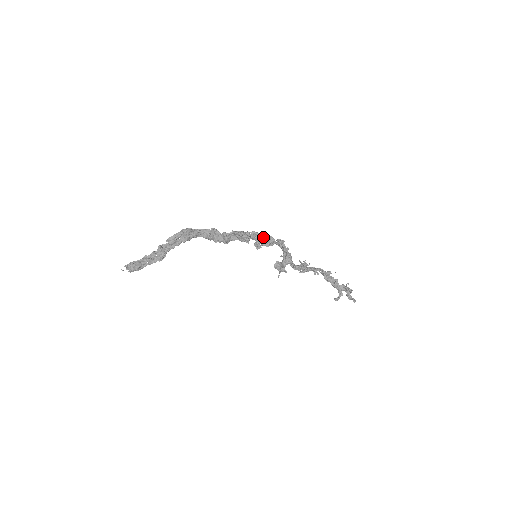
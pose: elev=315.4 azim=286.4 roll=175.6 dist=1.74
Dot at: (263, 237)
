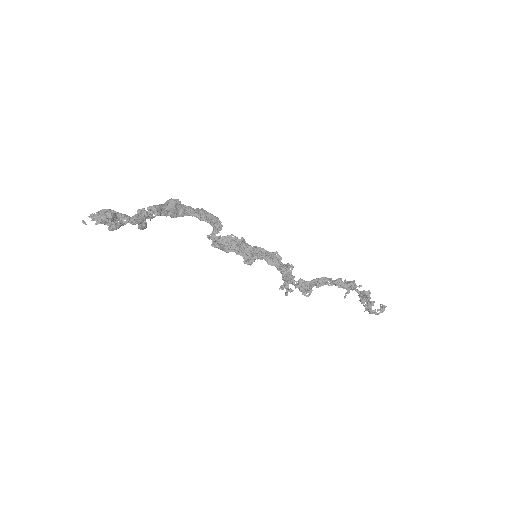
Dot at: (253, 247)
